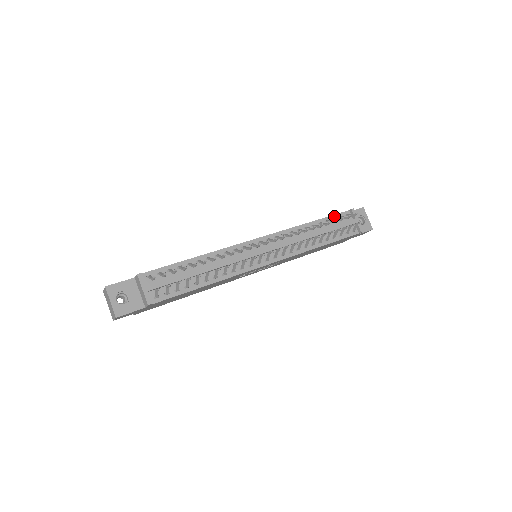
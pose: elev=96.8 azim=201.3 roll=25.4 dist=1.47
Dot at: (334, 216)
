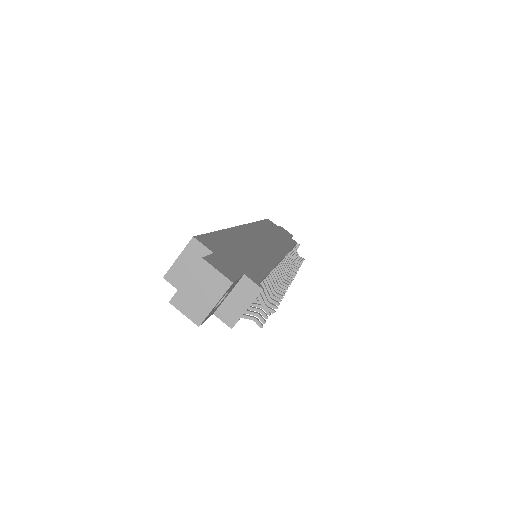
Dot at: occluded
